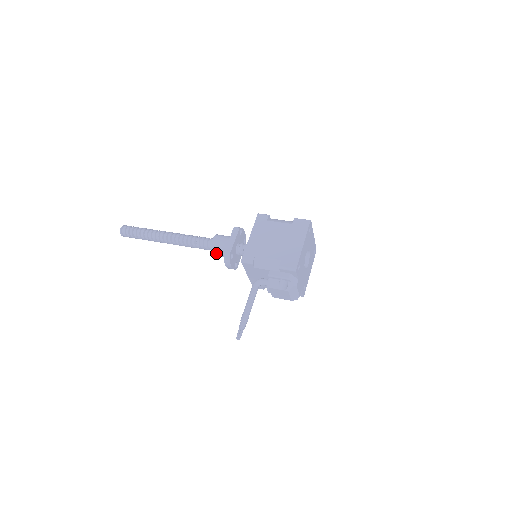
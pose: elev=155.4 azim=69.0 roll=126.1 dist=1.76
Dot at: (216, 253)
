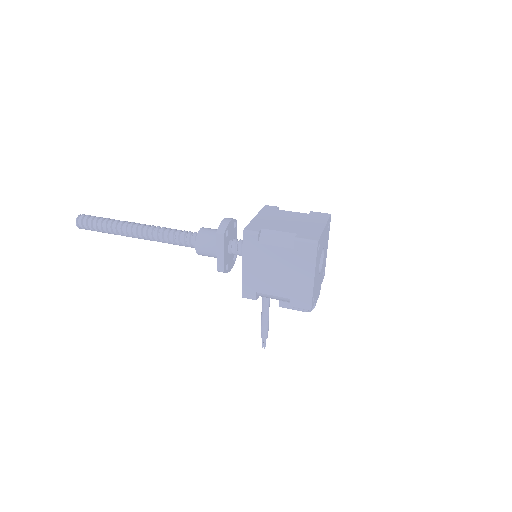
Dot at: occluded
